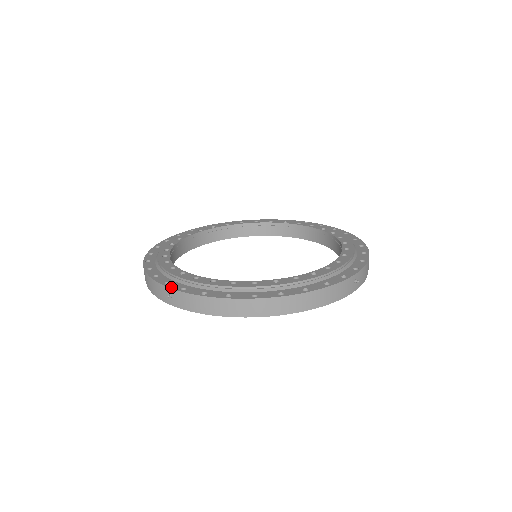
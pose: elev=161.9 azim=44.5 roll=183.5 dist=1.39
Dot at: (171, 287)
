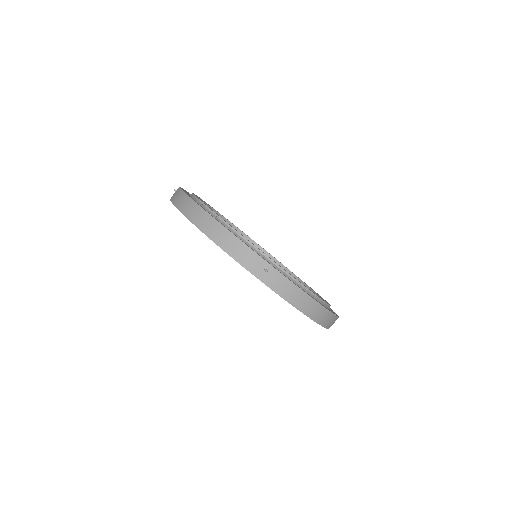
Dot at: occluded
